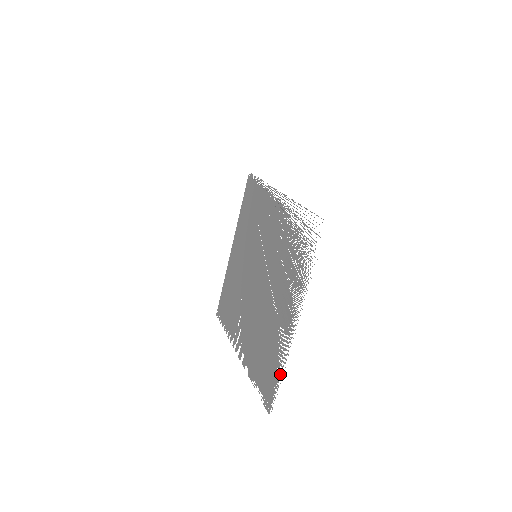
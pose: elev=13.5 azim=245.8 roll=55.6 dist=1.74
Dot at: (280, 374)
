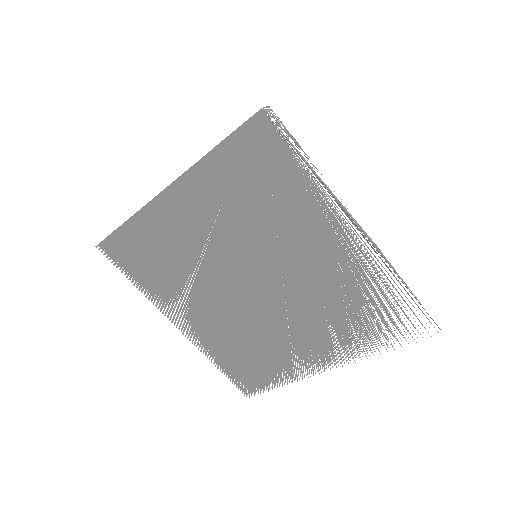
Dot at: occluded
